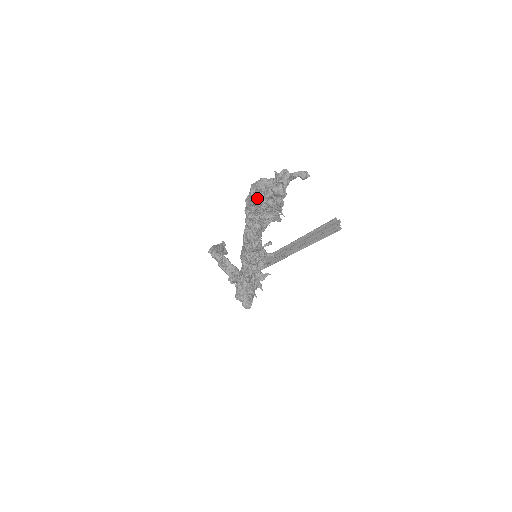
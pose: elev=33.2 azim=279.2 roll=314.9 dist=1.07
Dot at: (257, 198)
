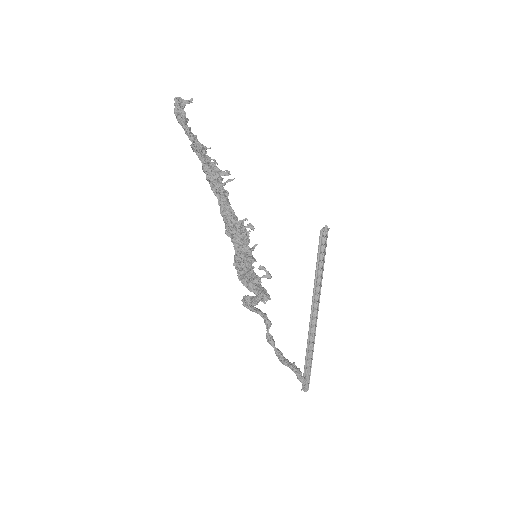
Dot at: occluded
